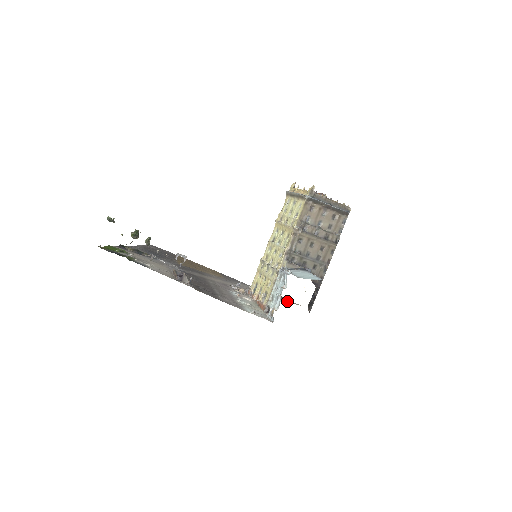
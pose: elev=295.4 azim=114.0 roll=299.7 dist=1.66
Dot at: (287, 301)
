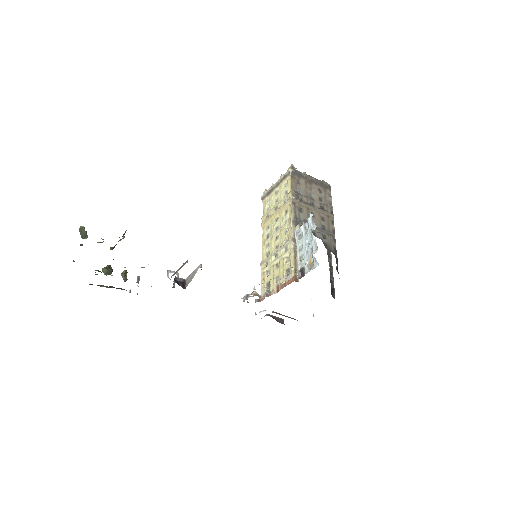
Dot at: occluded
